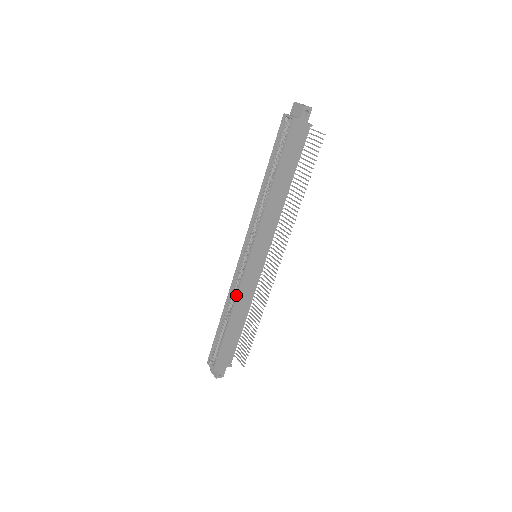
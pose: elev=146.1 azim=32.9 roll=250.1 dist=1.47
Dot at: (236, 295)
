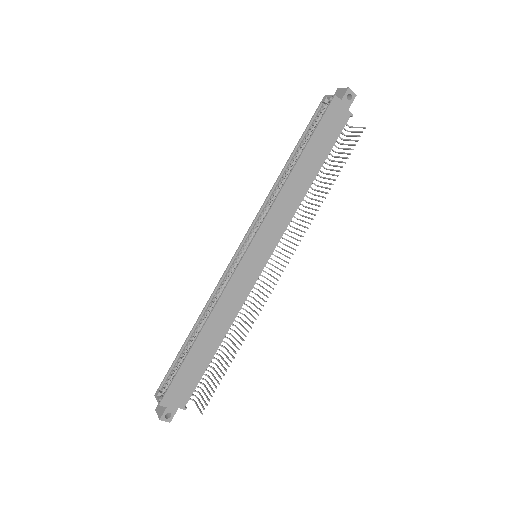
Dot at: (219, 296)
